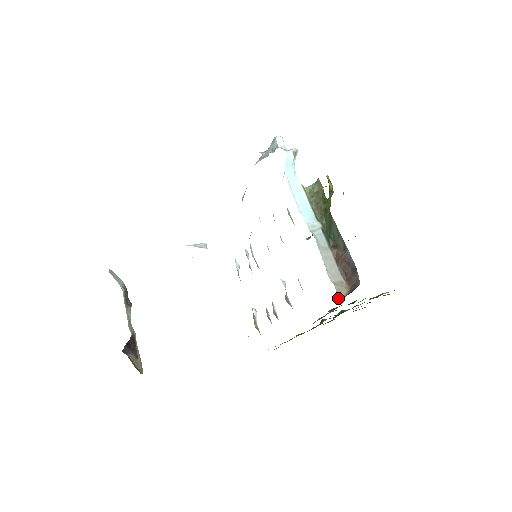
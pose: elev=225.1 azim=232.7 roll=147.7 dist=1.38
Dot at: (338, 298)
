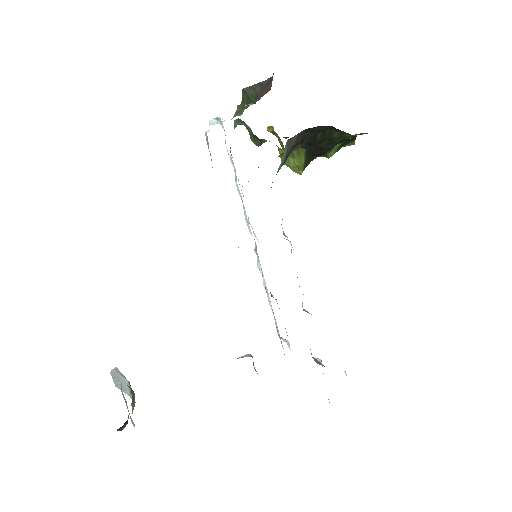
Dot at: occluded
